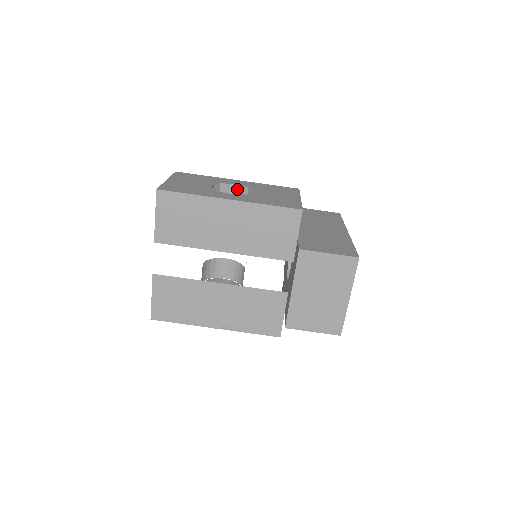
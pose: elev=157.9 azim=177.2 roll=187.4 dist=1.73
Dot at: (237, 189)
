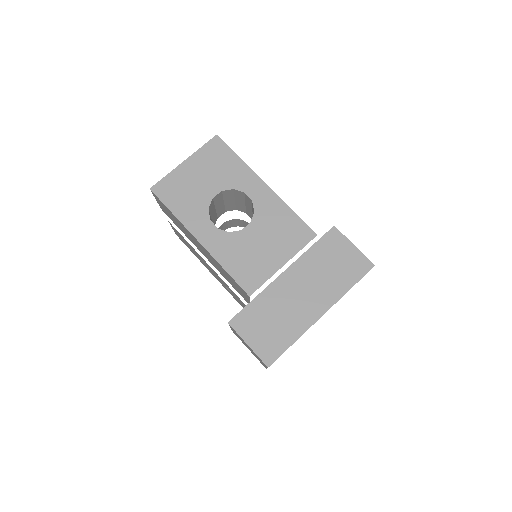
Dot at: (250, 201)
